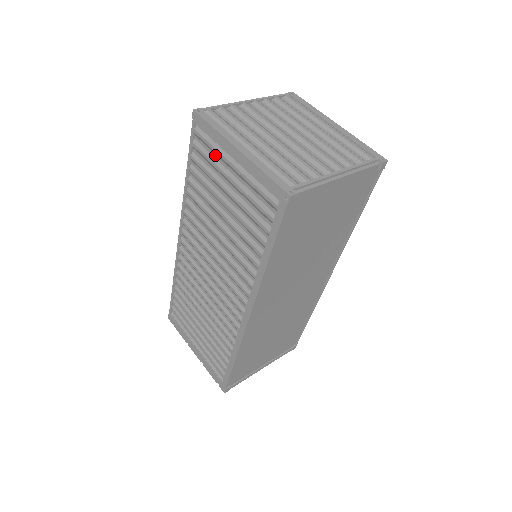
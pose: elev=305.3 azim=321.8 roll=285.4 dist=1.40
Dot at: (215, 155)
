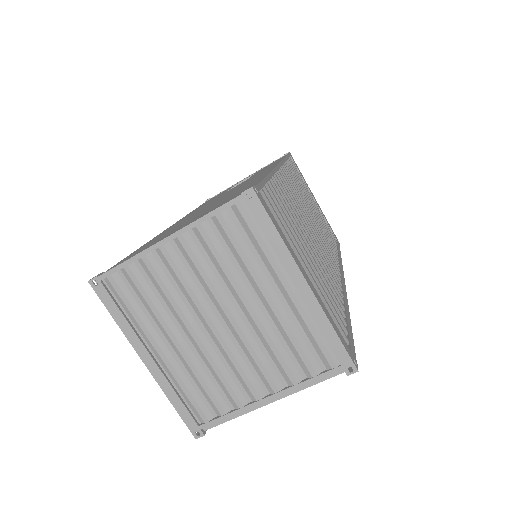
Dot at: occluded
